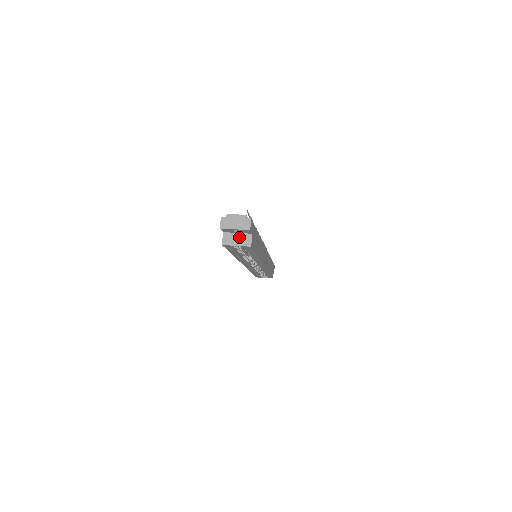
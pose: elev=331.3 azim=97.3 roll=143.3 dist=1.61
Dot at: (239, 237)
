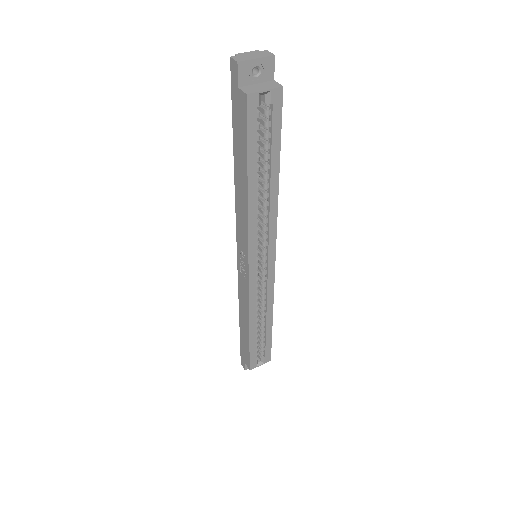
Dot at: (261, 85)
